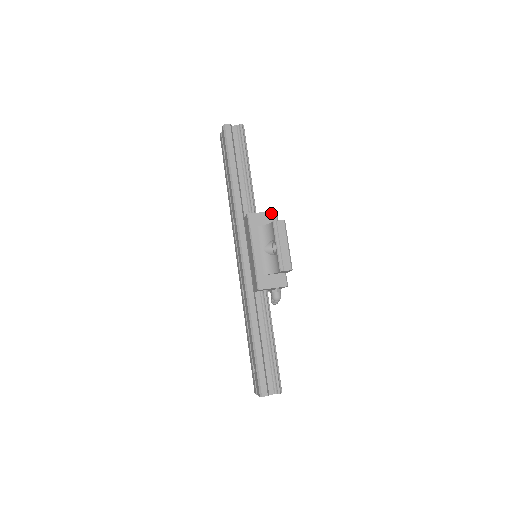
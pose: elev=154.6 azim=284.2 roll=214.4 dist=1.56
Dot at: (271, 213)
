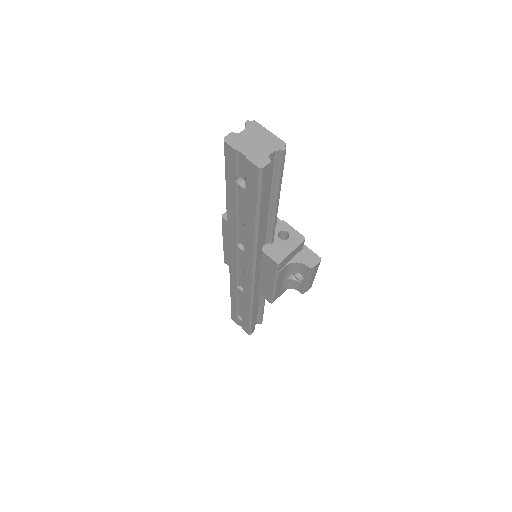
Dot at: (300, 245)
